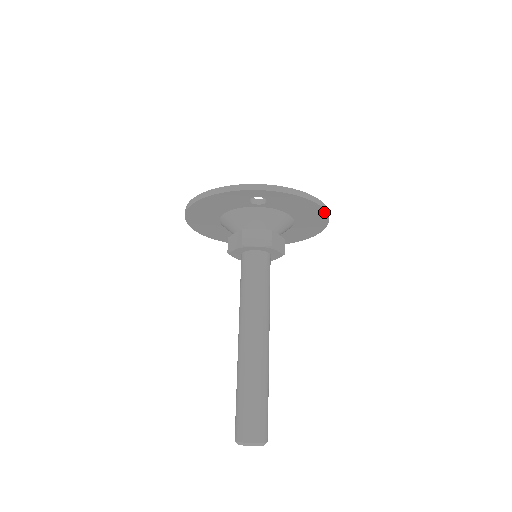
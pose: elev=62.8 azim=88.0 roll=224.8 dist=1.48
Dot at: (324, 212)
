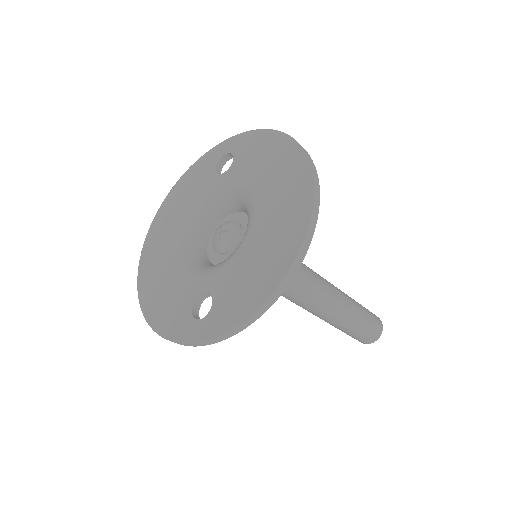
Dot at: (302, 252)
